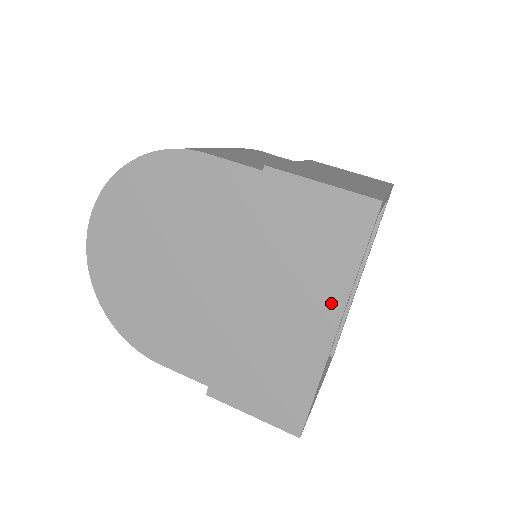
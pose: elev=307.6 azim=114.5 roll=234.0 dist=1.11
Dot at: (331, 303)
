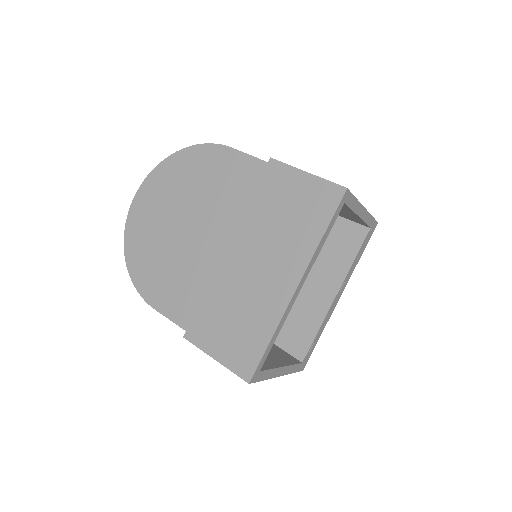
Dot at: (297, 264)
